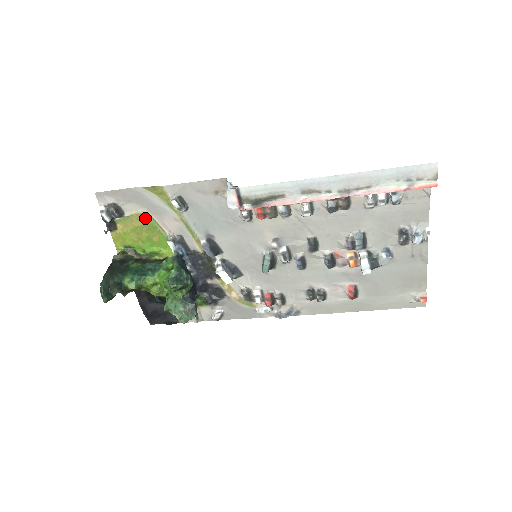
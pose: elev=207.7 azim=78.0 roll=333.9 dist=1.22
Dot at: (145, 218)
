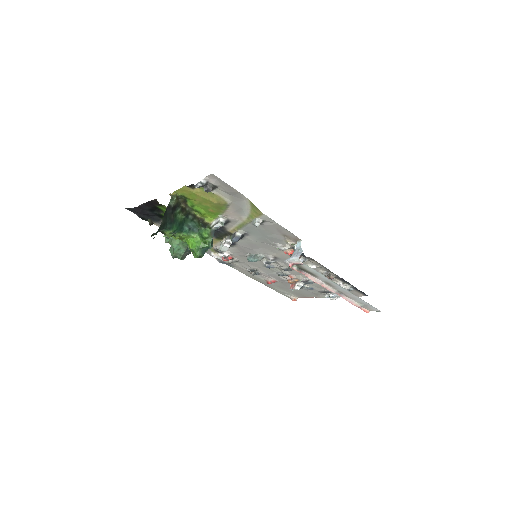
Dot at: (223, 203)
